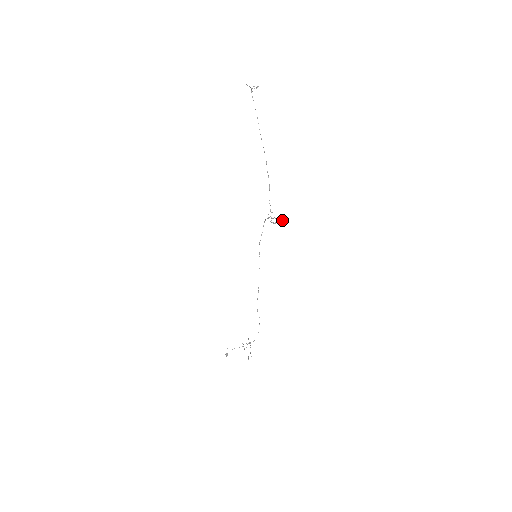
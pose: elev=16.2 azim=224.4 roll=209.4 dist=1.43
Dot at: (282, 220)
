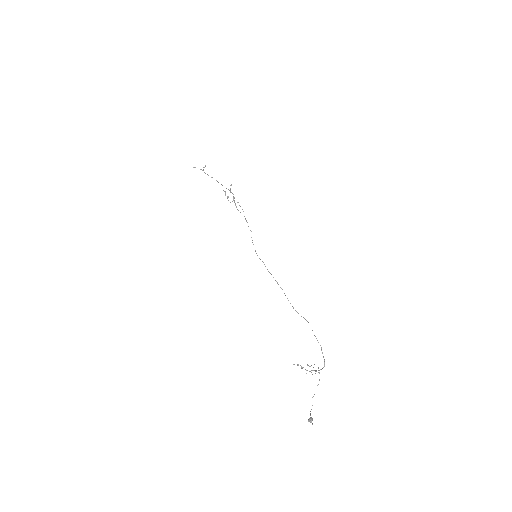
Dot at: (230, 185)
